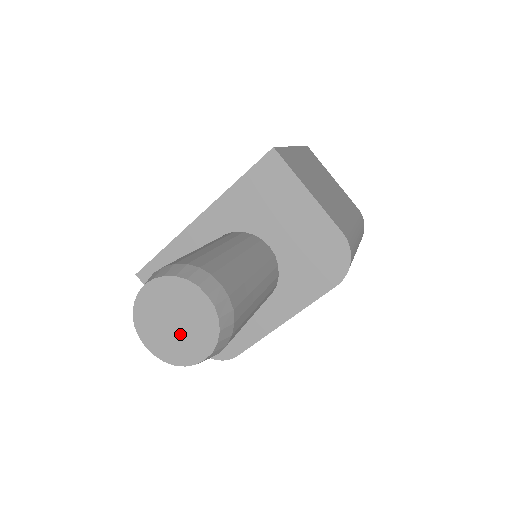
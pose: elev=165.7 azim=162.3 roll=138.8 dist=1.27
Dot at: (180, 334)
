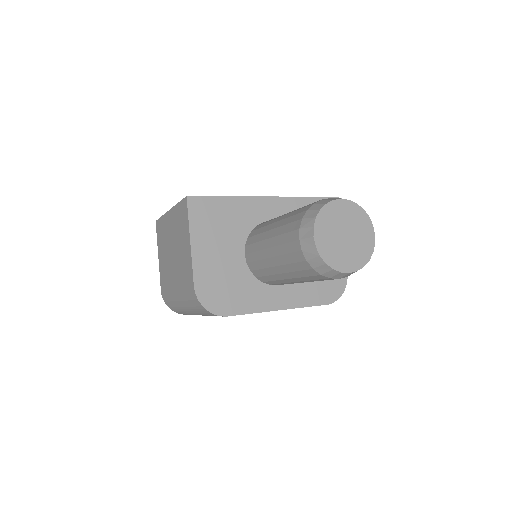
Dot at: (344, 245)
